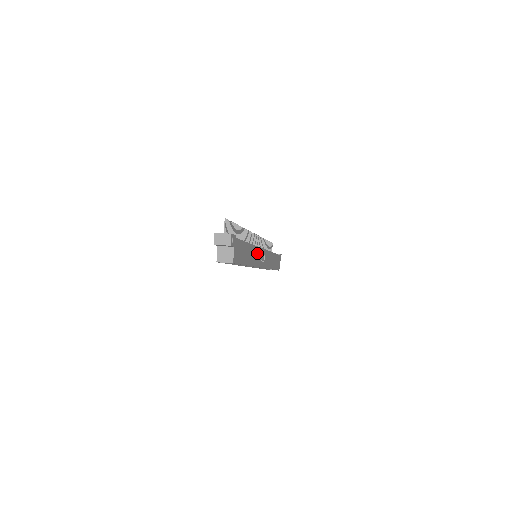
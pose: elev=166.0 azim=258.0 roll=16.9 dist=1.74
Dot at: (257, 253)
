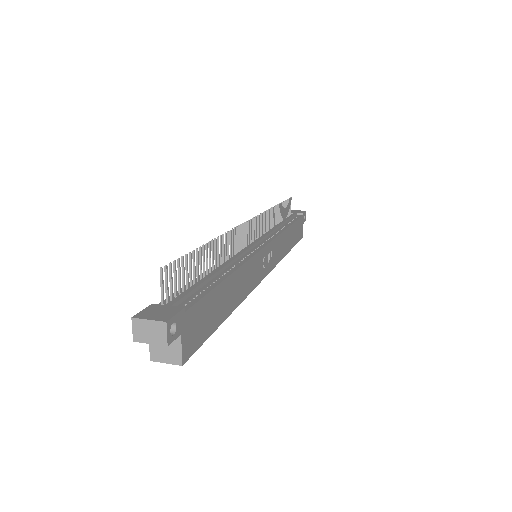
Dot at: (253, 267)
